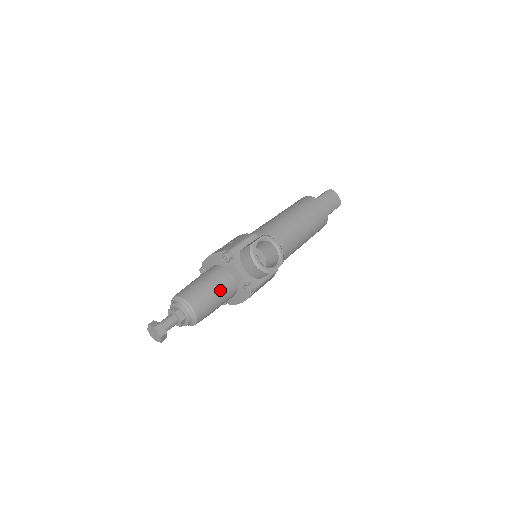
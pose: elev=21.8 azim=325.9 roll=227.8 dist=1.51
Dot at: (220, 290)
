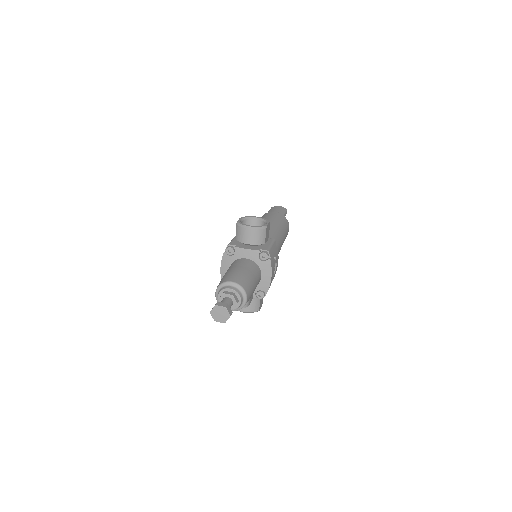
Dot at: (244, 267)
